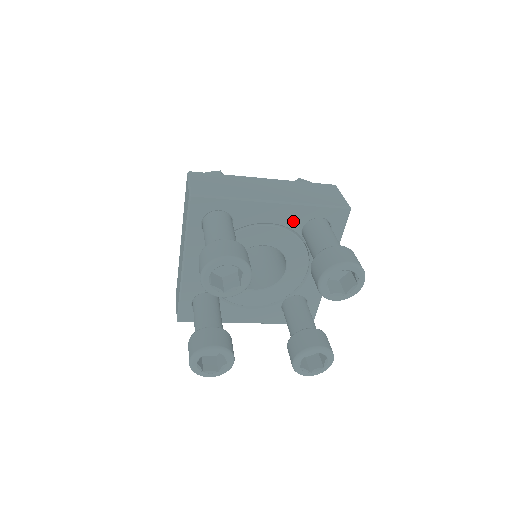
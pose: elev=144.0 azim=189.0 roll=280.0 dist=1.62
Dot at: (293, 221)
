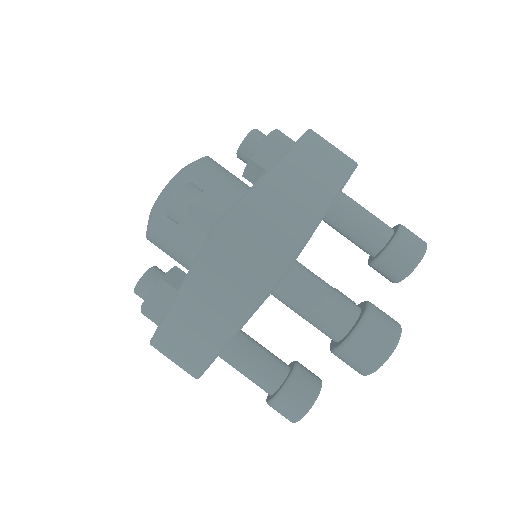
Dot at: occluded
